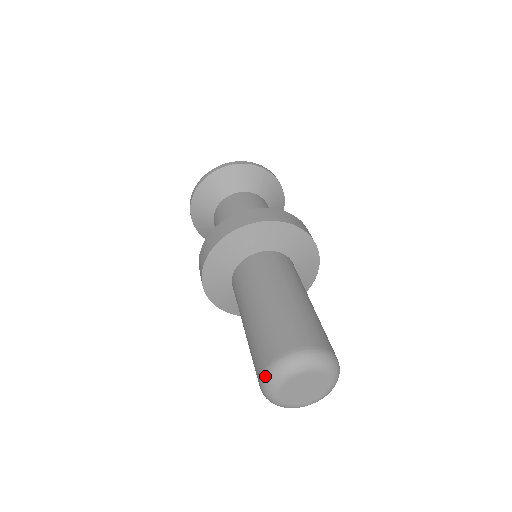
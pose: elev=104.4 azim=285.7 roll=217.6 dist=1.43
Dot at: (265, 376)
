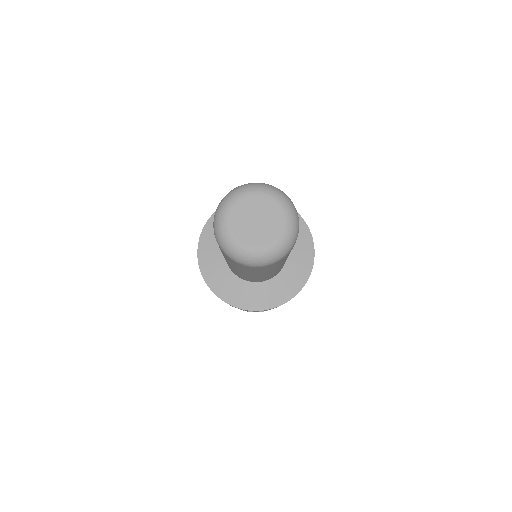
Dot at: (220, 202)
